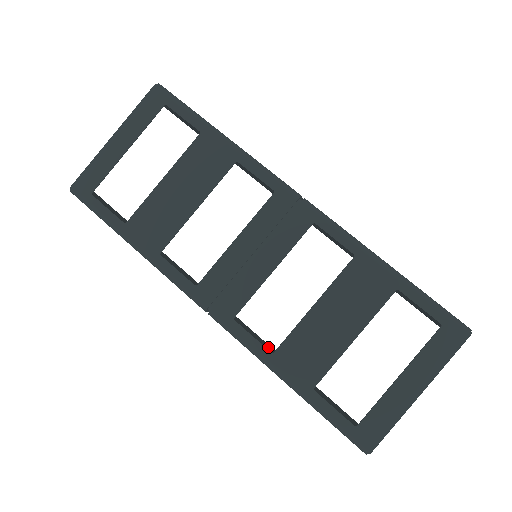
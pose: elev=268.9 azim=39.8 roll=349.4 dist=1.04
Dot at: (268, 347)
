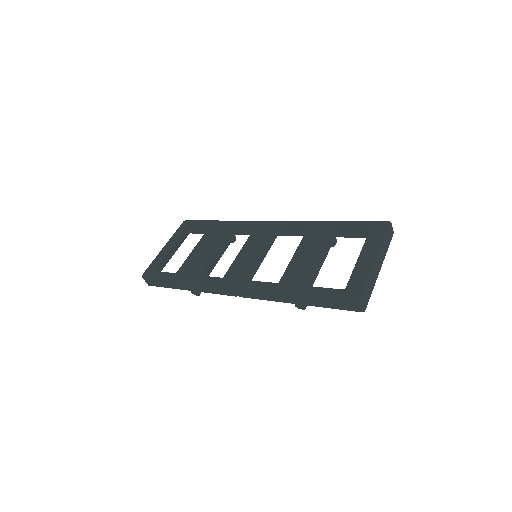
Dot at: occluded
